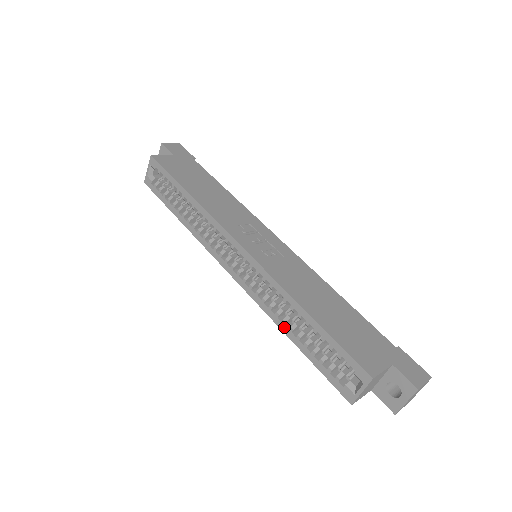
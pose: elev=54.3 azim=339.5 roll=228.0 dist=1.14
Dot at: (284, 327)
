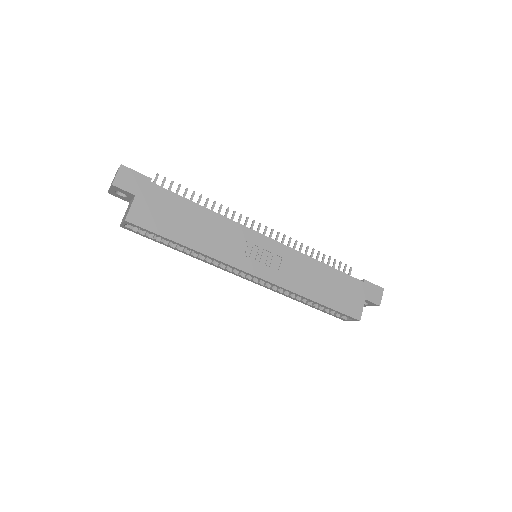
Dot at: (296, 300)
